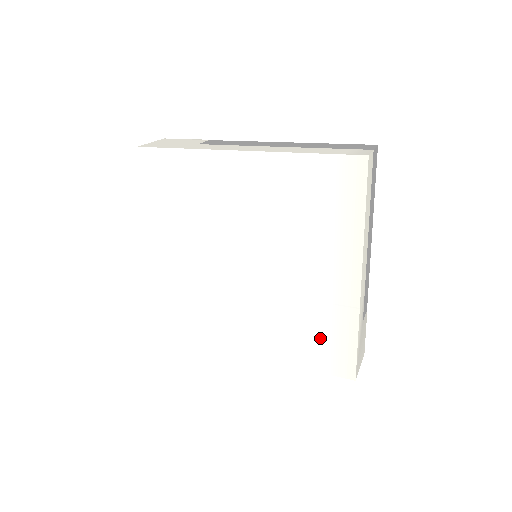
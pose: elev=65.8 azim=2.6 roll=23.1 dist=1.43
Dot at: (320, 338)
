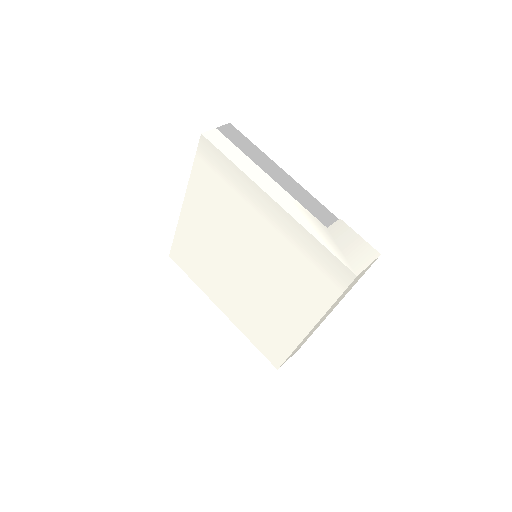
Dot at: (309, 268)
